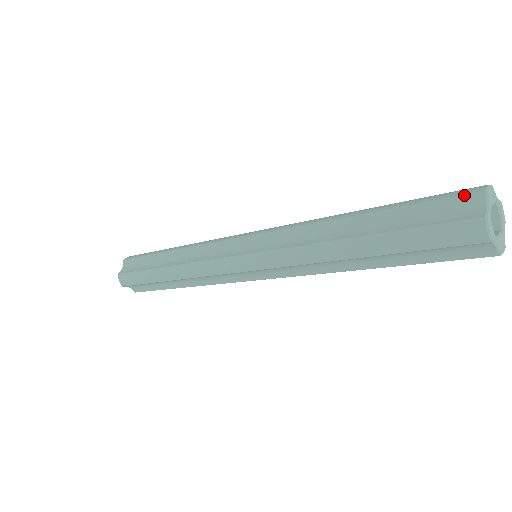
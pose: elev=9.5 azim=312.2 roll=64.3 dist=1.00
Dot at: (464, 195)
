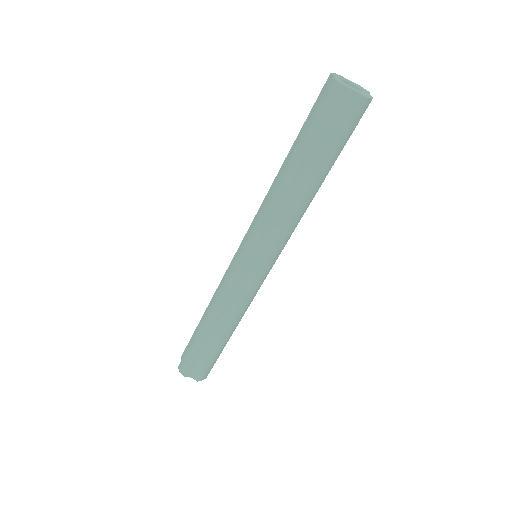
Dot at: (324, 86)
